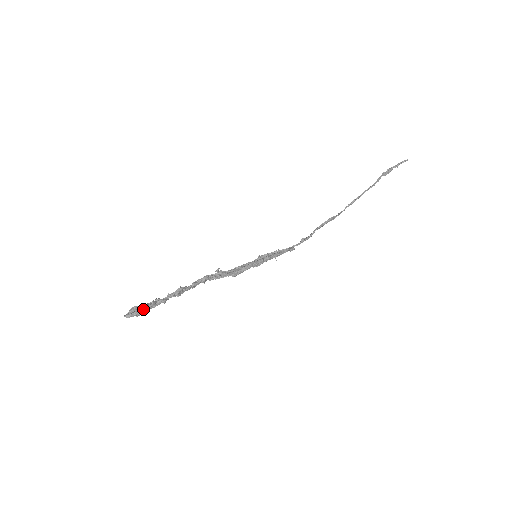
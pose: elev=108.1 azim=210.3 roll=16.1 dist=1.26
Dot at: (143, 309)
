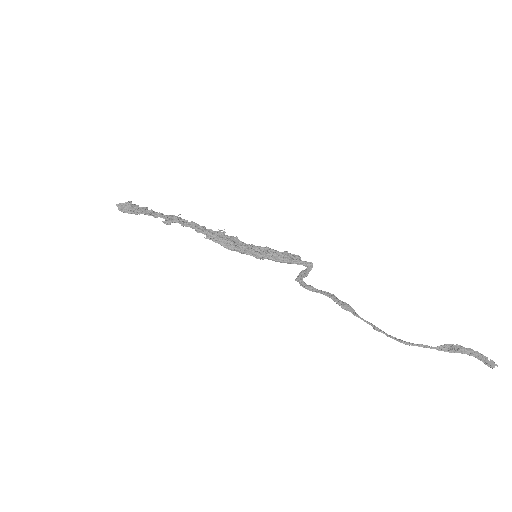
Dot at: (130, 213)
